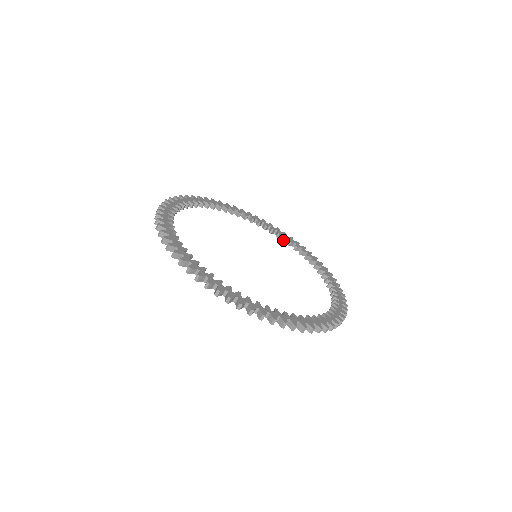
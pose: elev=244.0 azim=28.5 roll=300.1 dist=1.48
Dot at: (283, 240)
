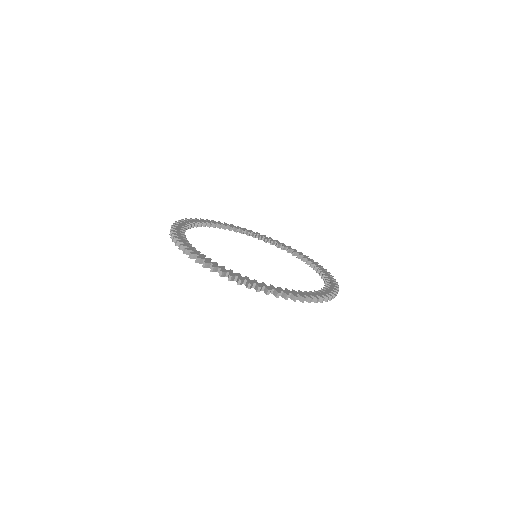
Dot at: (310, 266)
